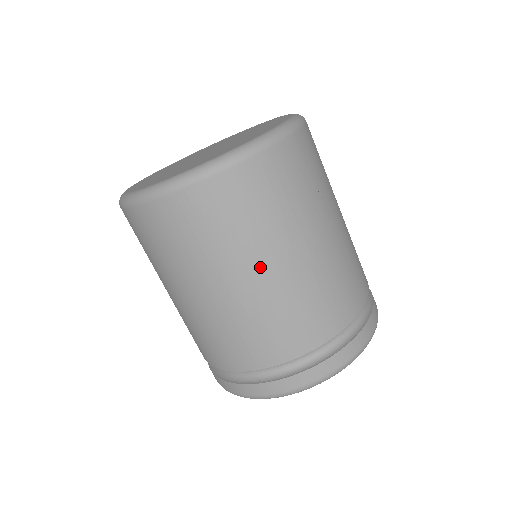
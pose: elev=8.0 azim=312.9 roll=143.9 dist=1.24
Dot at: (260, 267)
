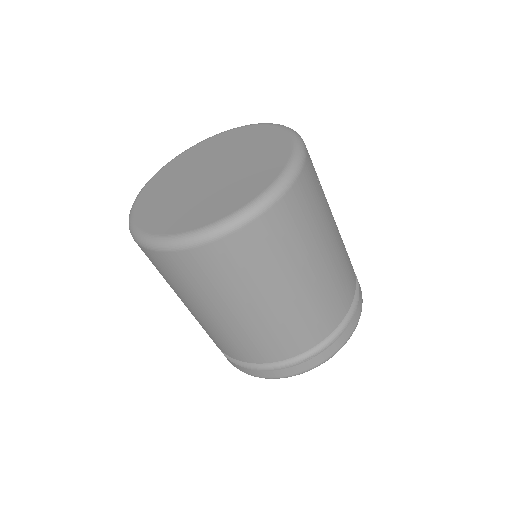
Dot at: (311, 267)
